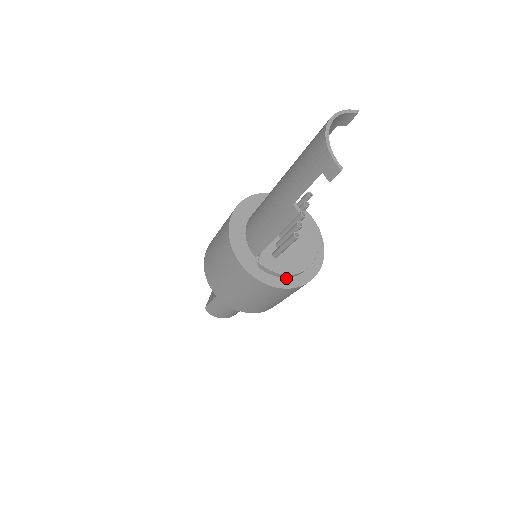
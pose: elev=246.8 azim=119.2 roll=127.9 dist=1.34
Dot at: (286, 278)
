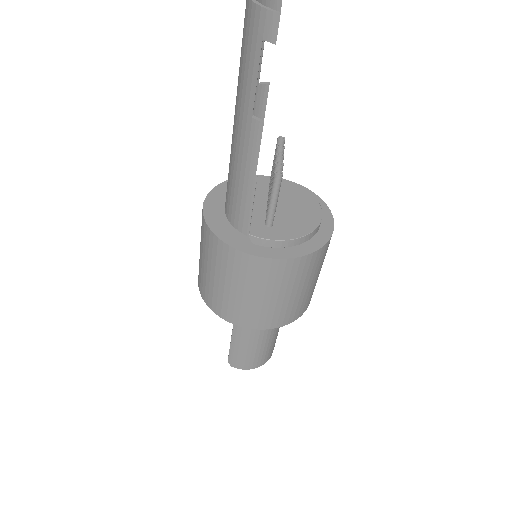
Dot at: (293, 247)
